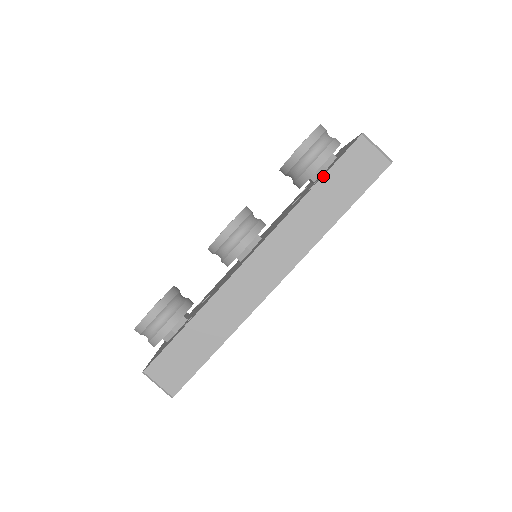
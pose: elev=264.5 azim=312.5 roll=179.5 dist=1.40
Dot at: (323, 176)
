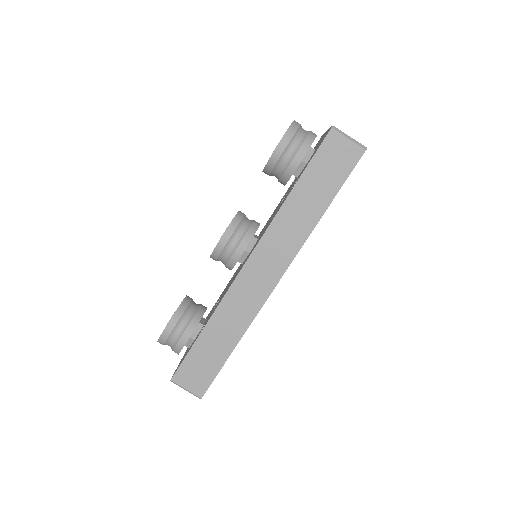
Dot at: (301, 175)
